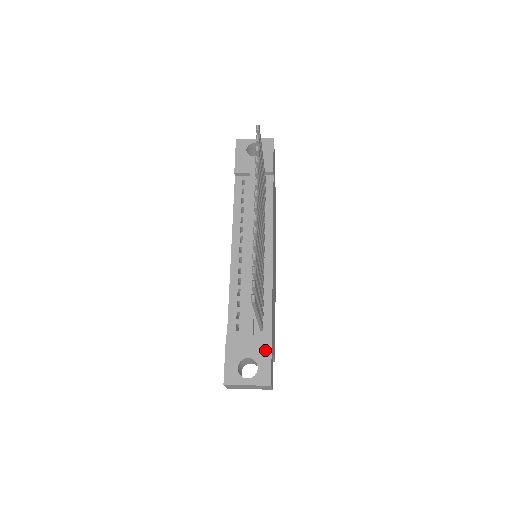
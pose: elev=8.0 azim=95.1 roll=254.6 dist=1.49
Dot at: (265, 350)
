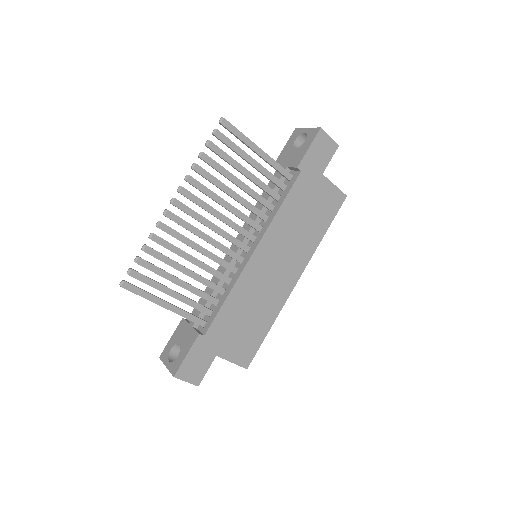
Dot at: (189, 344)
